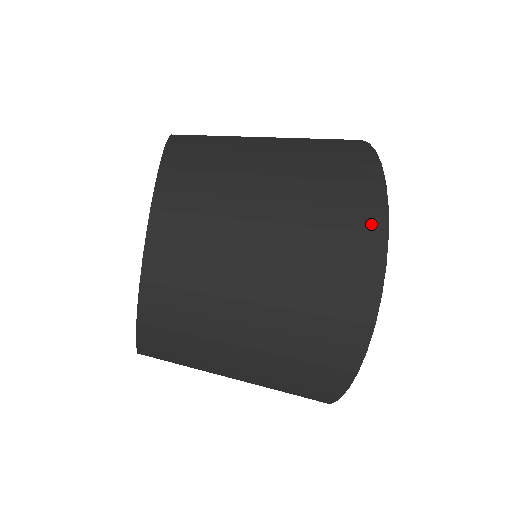
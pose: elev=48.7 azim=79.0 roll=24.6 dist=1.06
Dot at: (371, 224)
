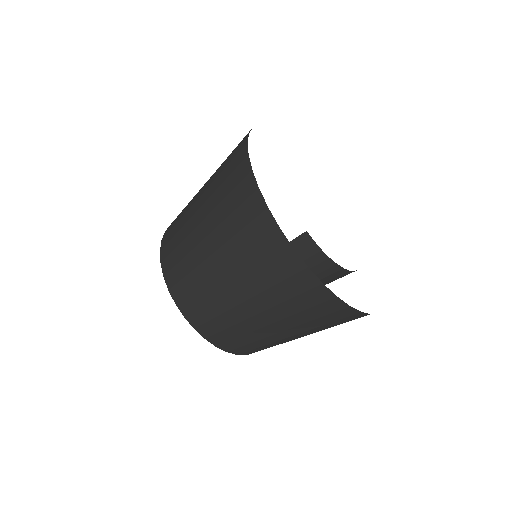
Dot at: (256, 209)
